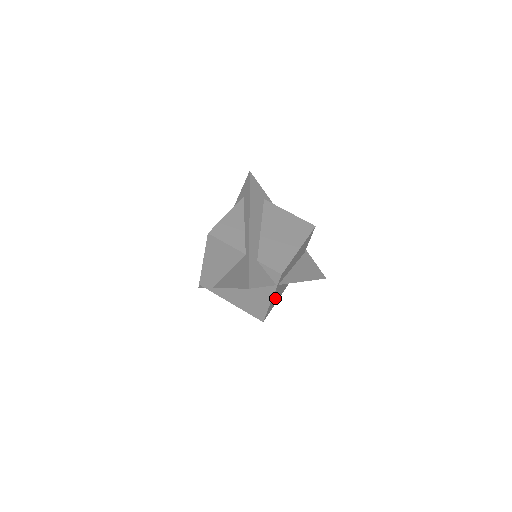
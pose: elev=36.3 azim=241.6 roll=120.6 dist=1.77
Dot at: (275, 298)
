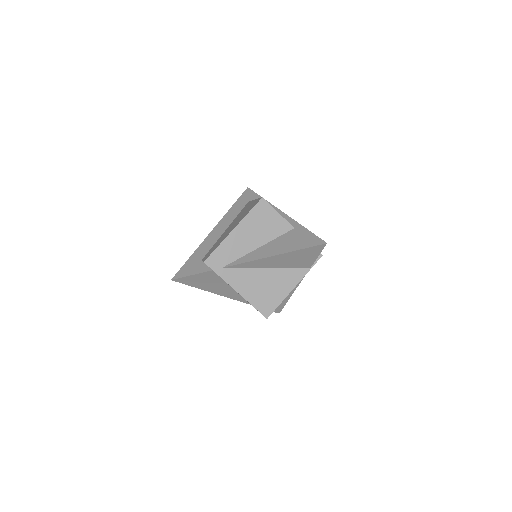
Dot at: occluded
